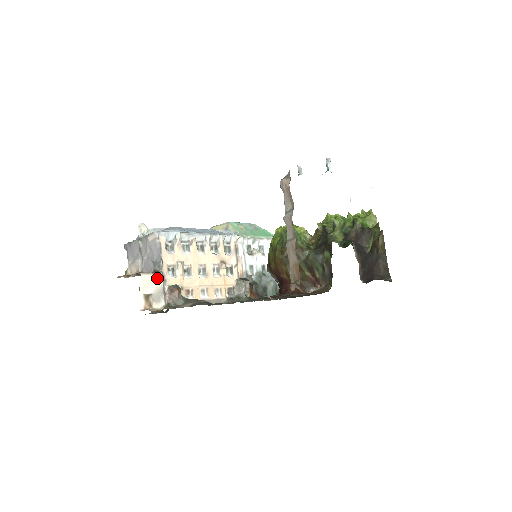
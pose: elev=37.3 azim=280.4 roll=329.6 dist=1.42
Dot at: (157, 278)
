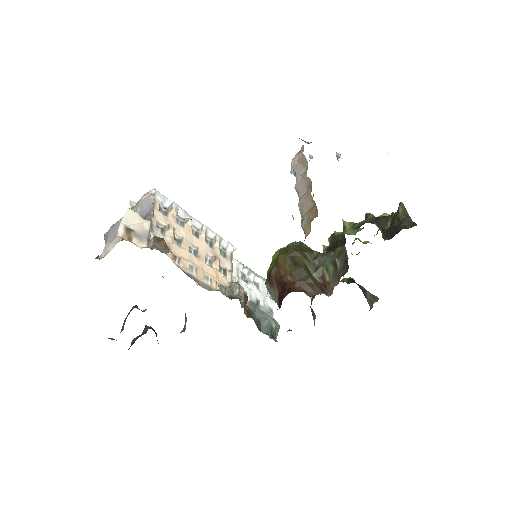
Dot at: (144, 222)
